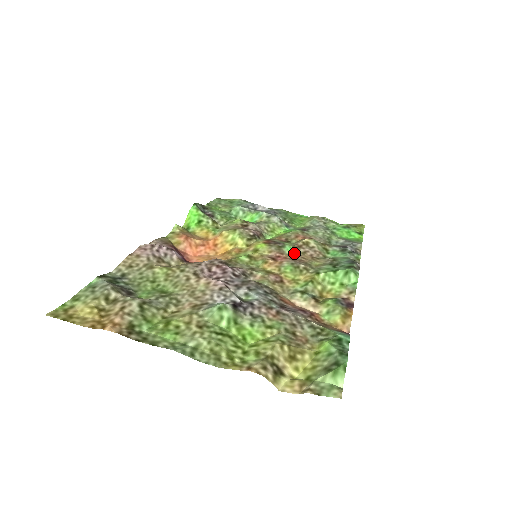
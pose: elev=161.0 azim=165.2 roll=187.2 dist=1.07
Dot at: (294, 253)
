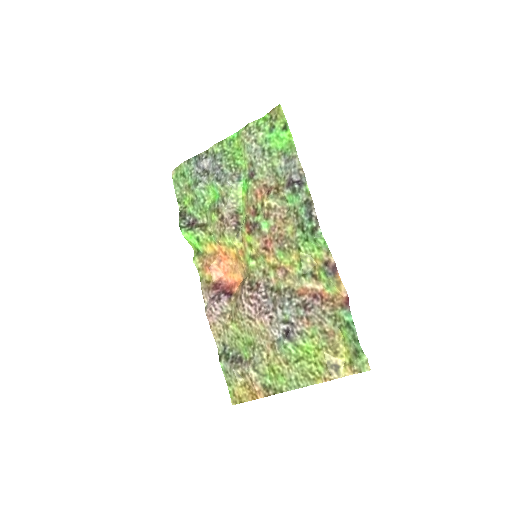
Dot at: (270, 227)
